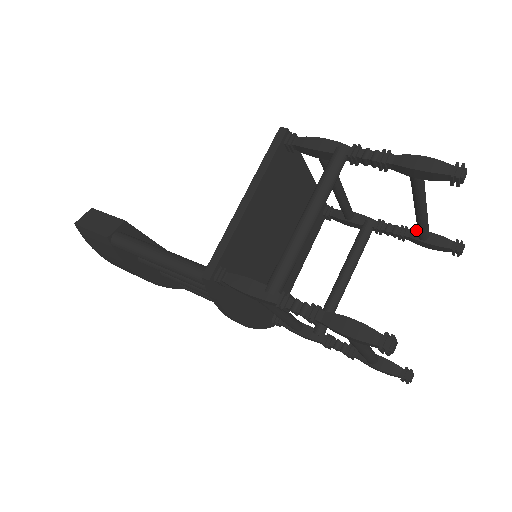
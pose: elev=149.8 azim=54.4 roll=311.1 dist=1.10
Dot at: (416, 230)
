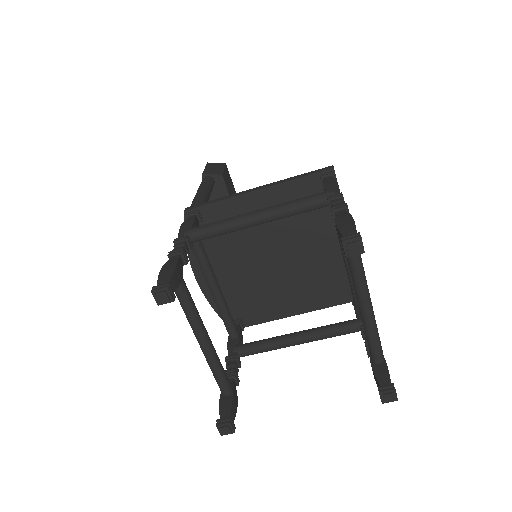
Dot at: occluded
